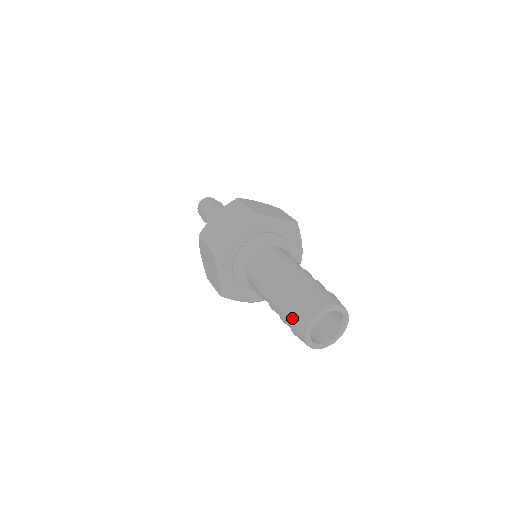
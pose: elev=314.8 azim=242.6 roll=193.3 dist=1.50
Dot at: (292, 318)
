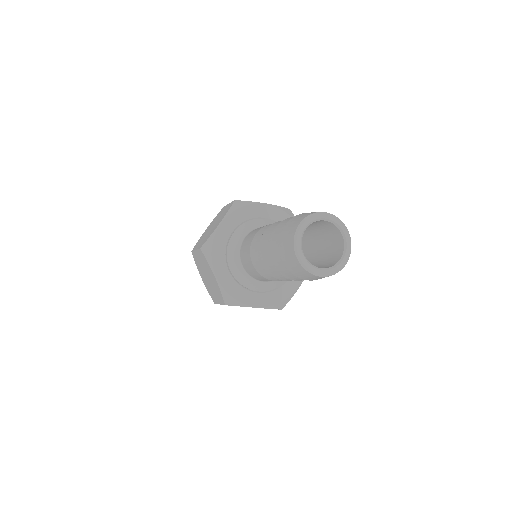
Dot at: (280, 248)
